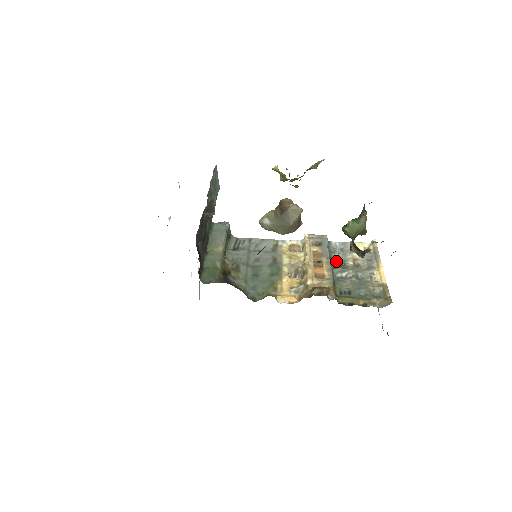
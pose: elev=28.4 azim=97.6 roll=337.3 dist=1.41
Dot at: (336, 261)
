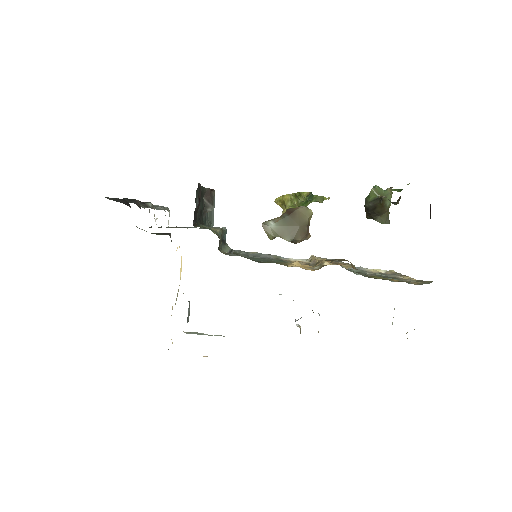
Dot at: occluded
